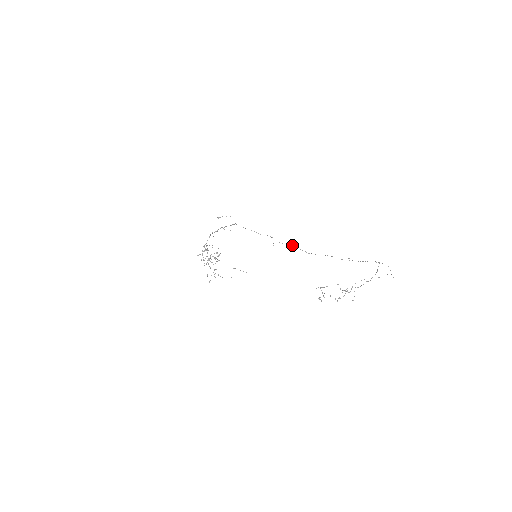
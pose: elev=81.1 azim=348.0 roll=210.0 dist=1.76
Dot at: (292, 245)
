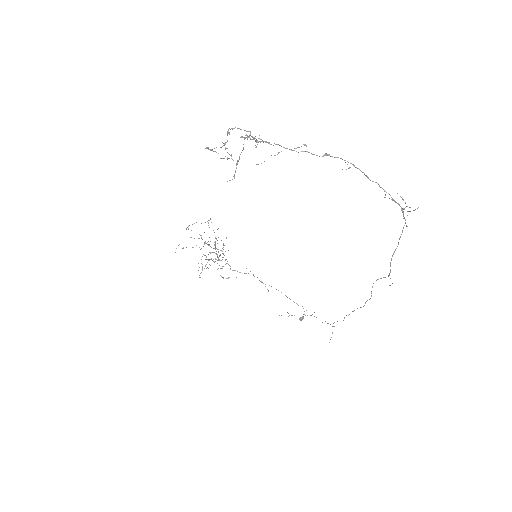
Dot at: (343, 320)
